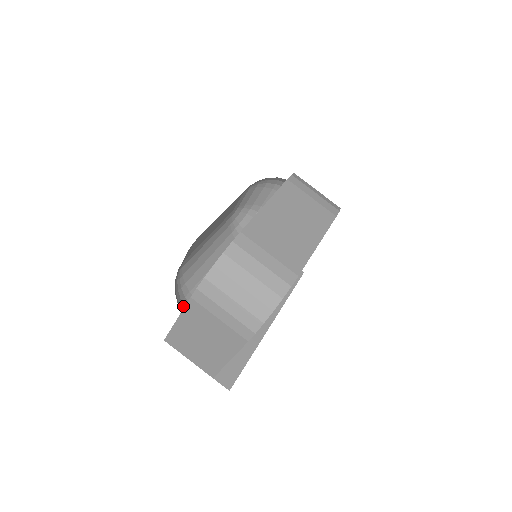
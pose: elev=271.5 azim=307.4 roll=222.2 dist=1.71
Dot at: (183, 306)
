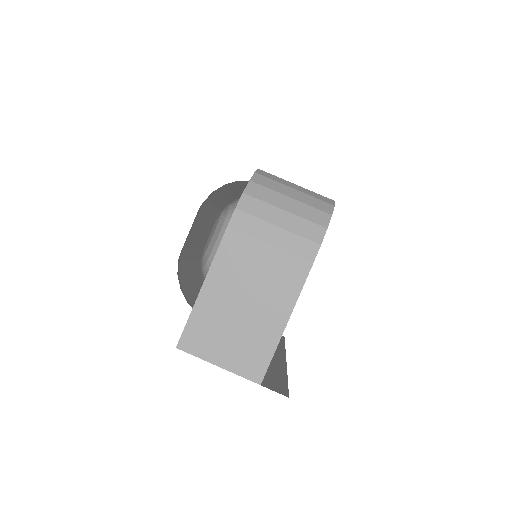
Dot at: occluded
